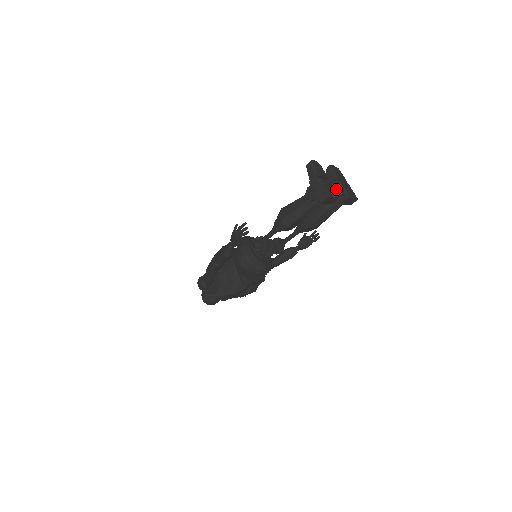
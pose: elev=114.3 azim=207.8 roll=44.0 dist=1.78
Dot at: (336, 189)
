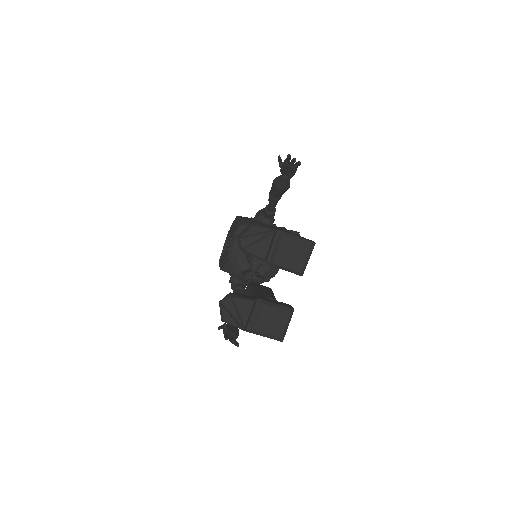
Dot at: (277, 267)
